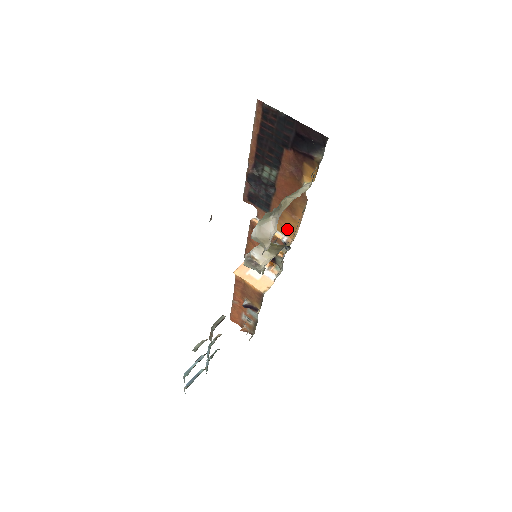
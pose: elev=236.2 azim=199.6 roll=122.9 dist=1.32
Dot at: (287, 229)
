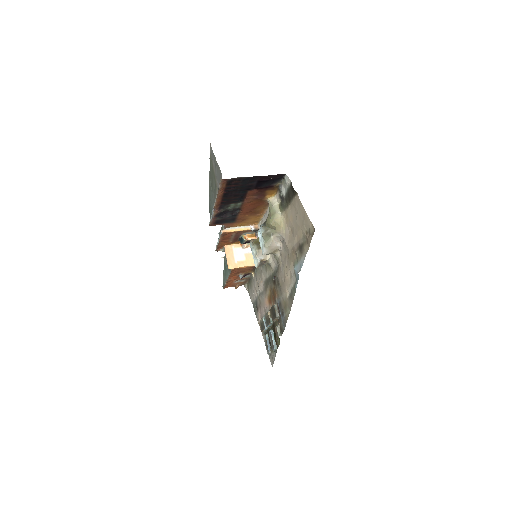
Dot at: (252, 222)
